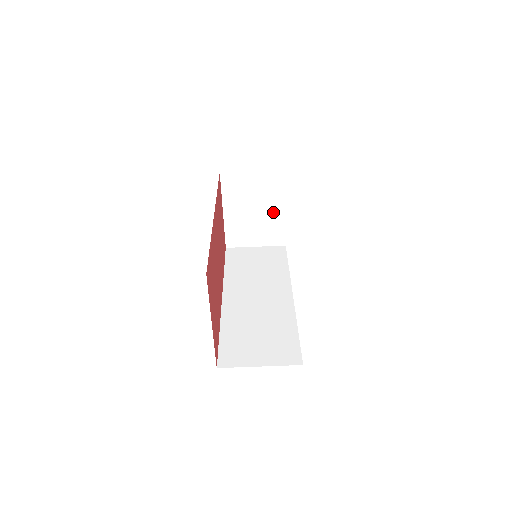
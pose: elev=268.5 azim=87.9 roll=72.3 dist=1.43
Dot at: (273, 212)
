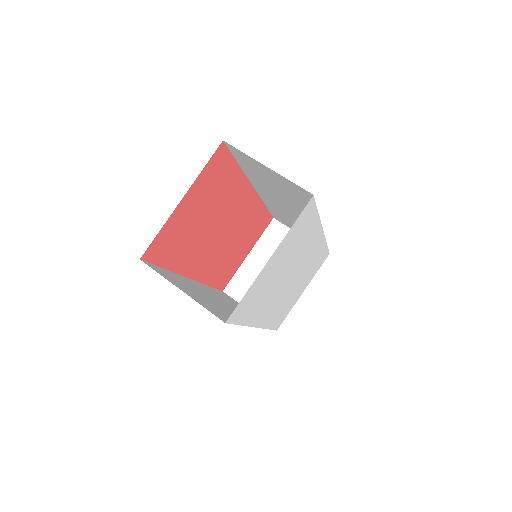
Dot at: occluded
